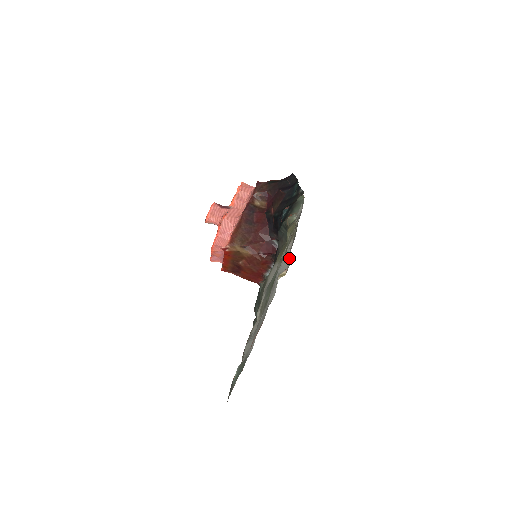
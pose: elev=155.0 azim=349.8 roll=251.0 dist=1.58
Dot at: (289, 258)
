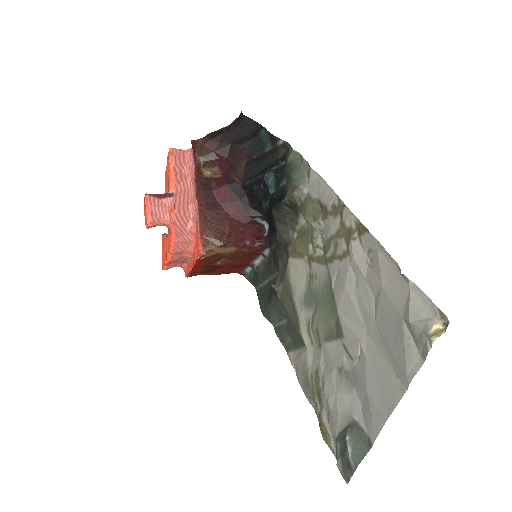
Dot at: (421, 295)
